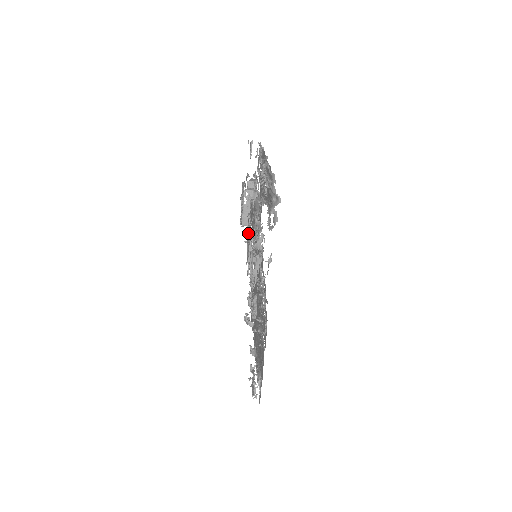
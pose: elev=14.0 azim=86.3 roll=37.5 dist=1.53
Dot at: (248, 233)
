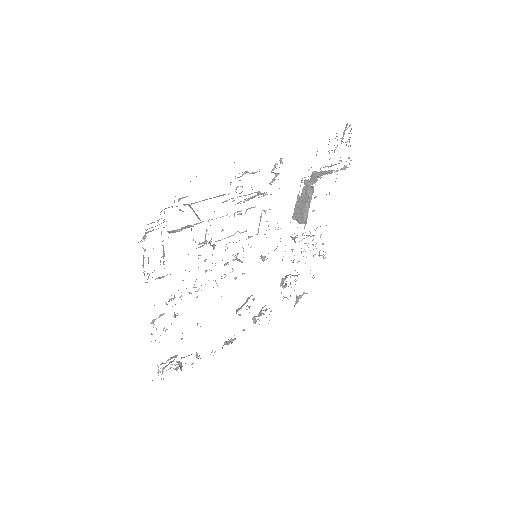
Dot at: occluded
